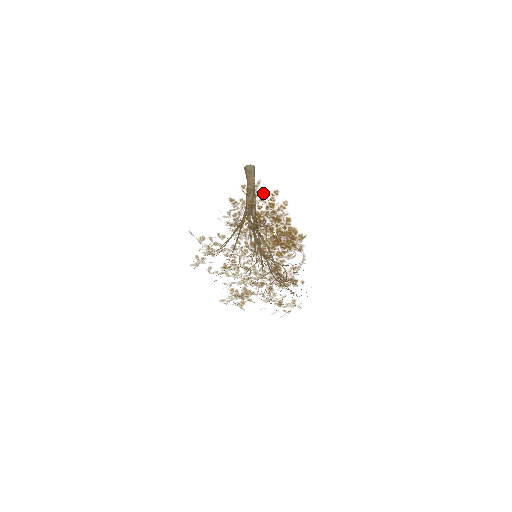
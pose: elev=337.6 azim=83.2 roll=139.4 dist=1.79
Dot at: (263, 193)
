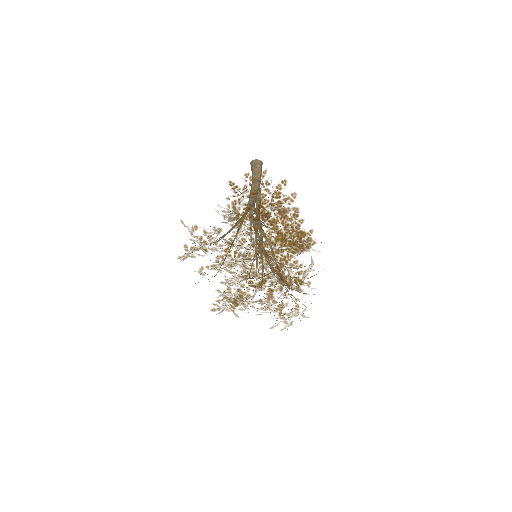
Dot at: (269, 182)
